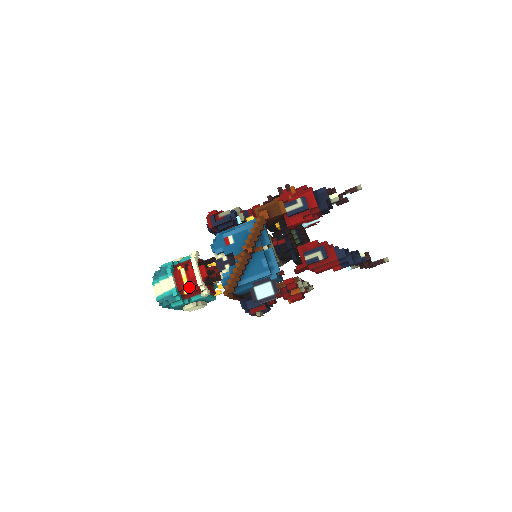
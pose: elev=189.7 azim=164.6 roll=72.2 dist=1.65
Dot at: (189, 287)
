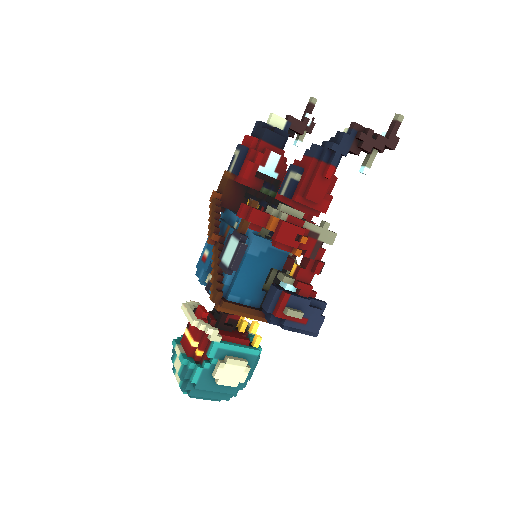
Dot at: (195, 342)
